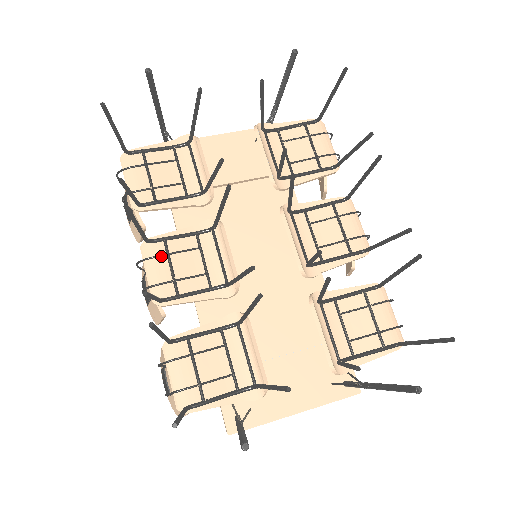
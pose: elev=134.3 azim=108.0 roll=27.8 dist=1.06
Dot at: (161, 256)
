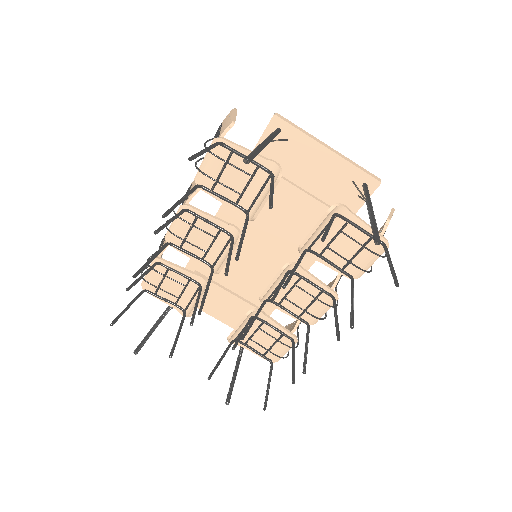
Dot at: (187, 223)
